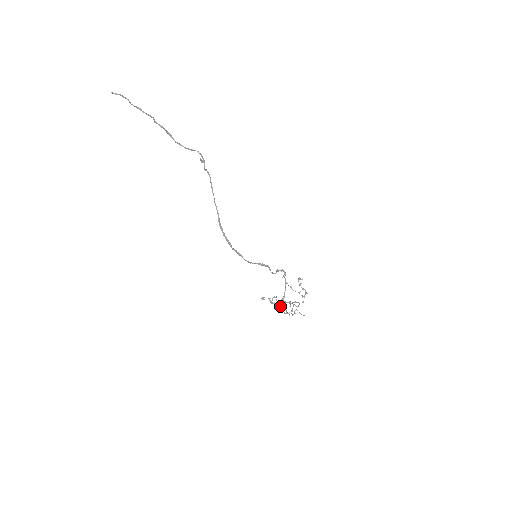
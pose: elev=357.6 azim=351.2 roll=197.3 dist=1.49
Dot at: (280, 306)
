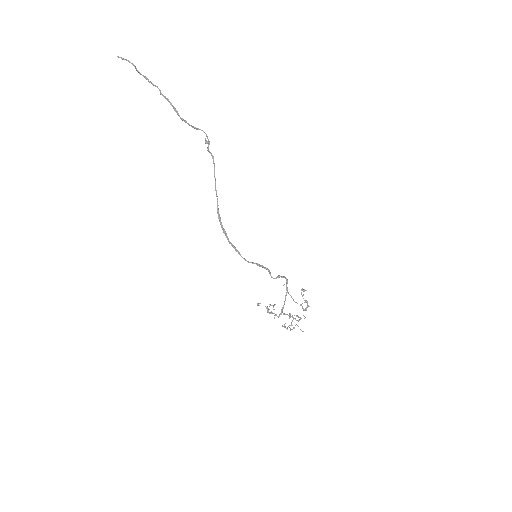
Dot at: (278, 317)
